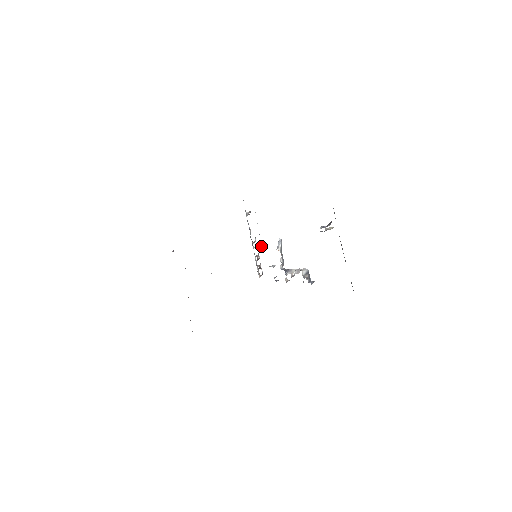
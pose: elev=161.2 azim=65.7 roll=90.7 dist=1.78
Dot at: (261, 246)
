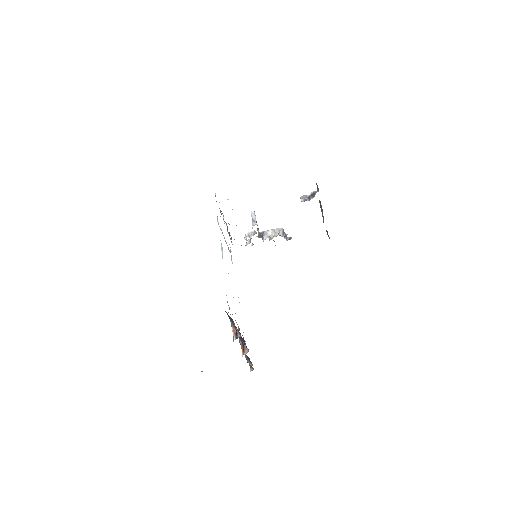
Dot at: occluded
